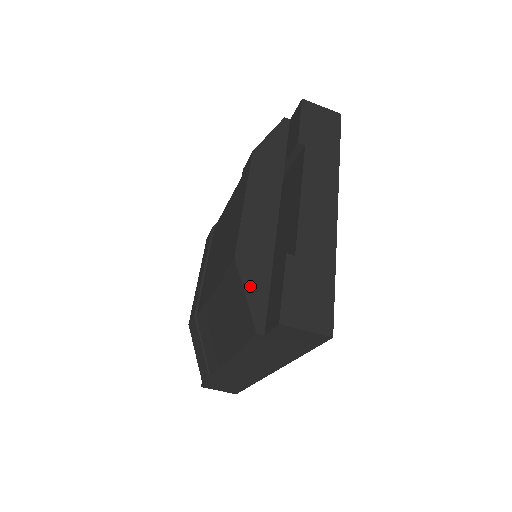
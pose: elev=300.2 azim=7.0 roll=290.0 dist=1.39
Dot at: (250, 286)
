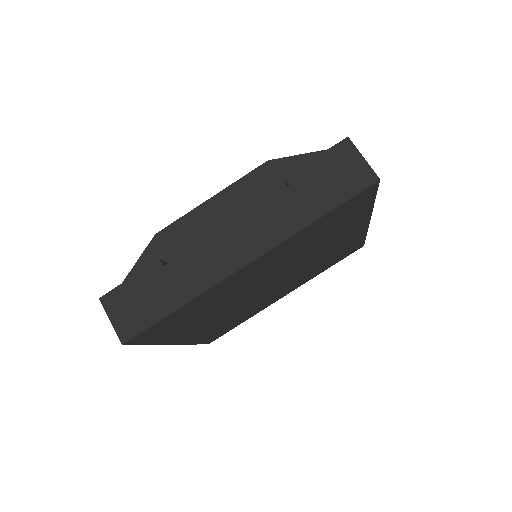
Dot at: (144, 262)
